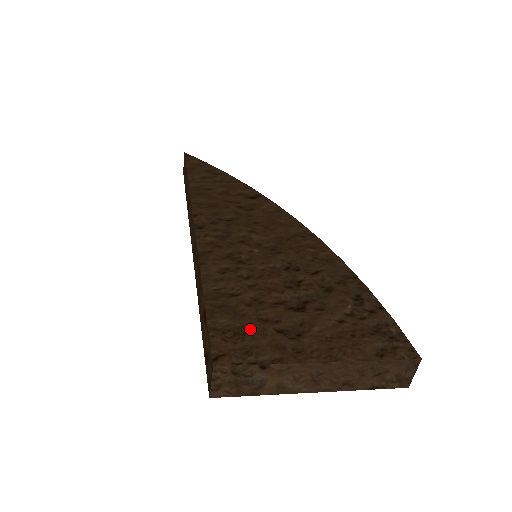
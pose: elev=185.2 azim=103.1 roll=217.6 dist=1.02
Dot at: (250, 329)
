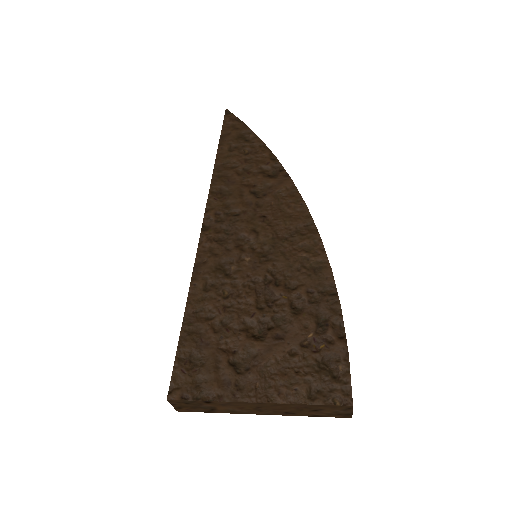
Dot at: (208, 361)
